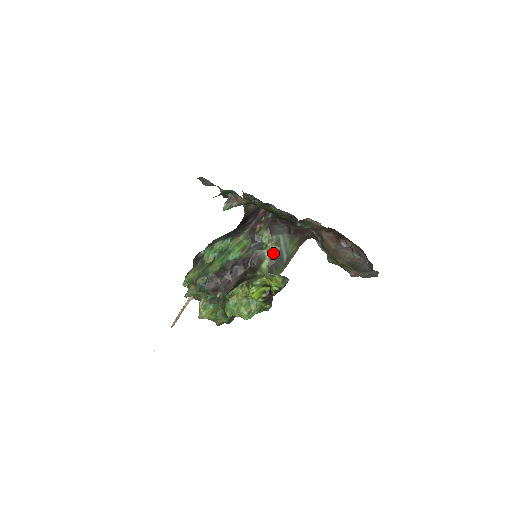
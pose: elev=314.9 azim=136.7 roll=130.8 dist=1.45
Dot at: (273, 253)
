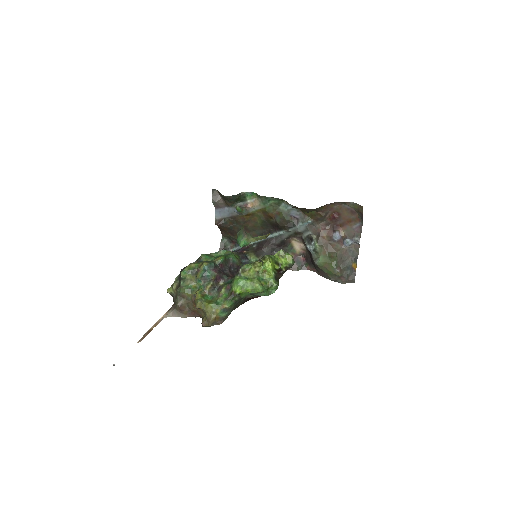
Dot at: occluded
